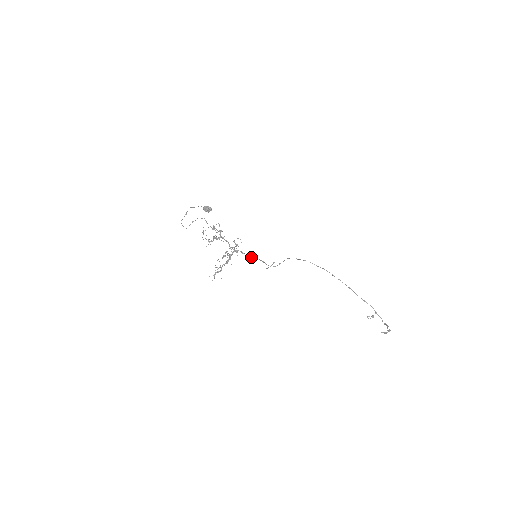
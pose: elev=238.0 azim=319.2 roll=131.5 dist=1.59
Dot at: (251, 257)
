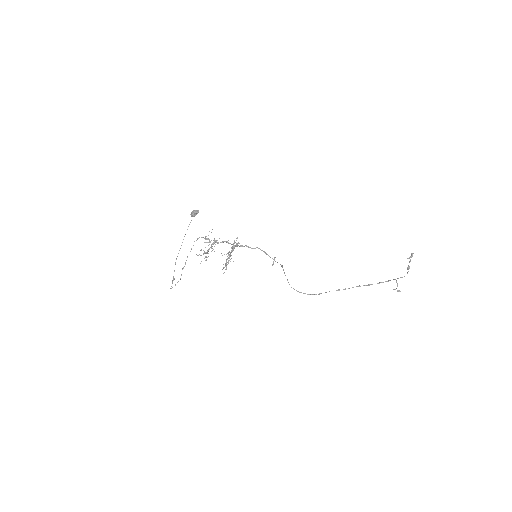
Dot at: (252, 248)
